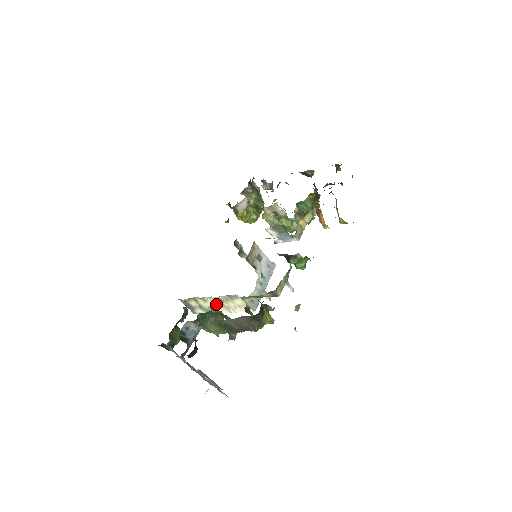
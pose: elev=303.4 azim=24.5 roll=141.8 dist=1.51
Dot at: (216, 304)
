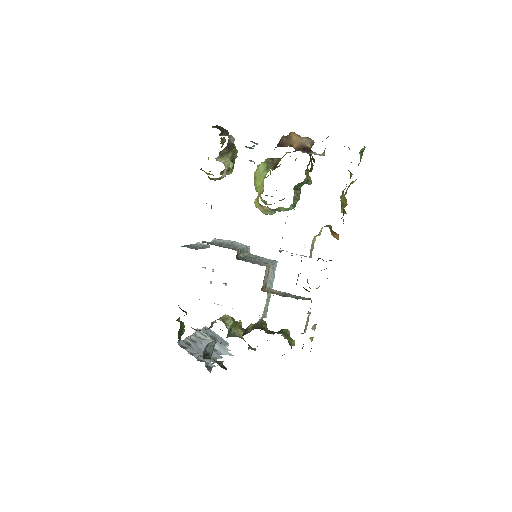
Dot at: occluded
